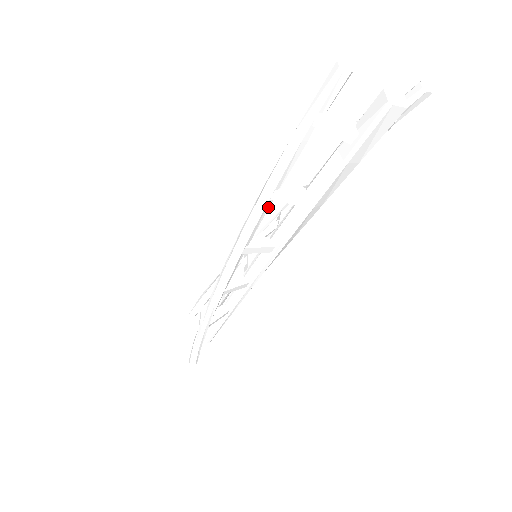
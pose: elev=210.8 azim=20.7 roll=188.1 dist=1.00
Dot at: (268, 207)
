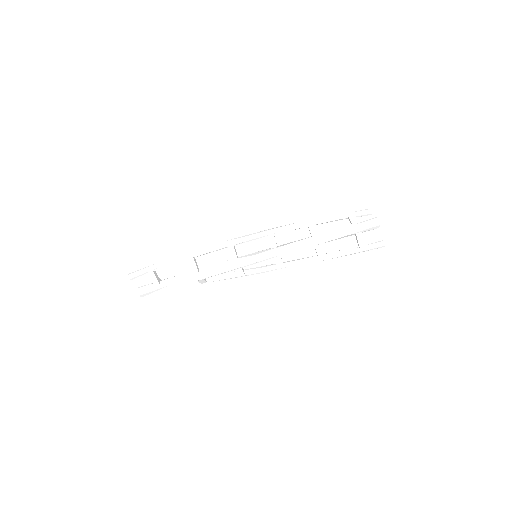
Dot at: (302, 226)
